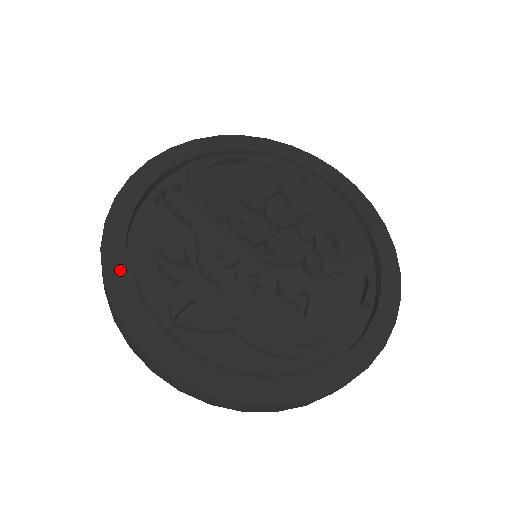
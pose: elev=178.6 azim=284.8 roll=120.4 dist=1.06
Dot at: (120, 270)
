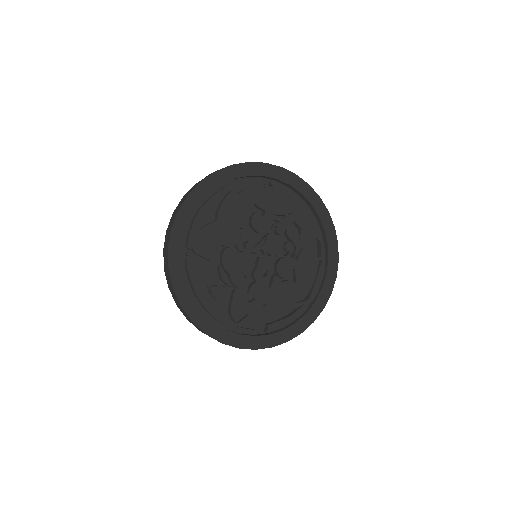
Dot at: (198, 313)
